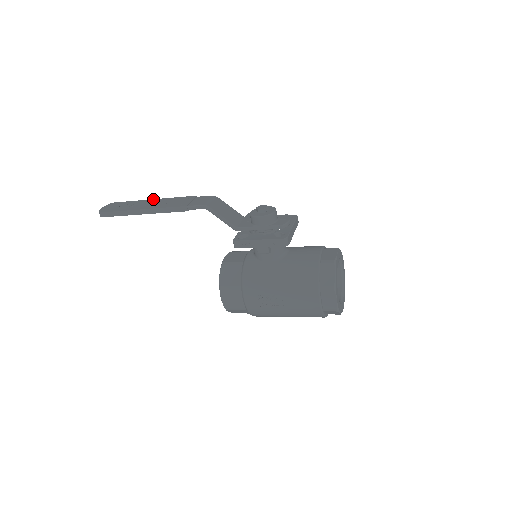
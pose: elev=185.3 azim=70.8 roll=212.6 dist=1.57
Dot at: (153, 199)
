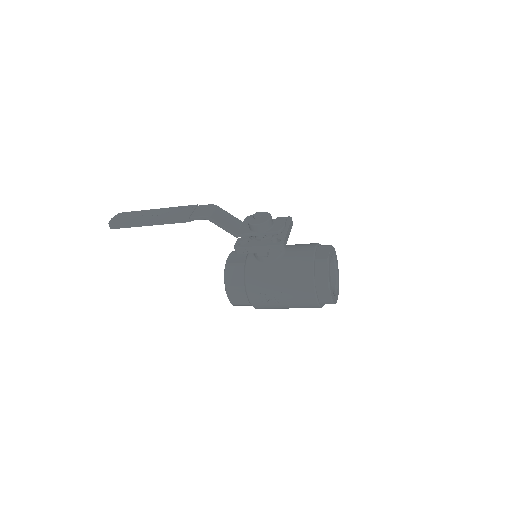
Dot at: (157, 209)
